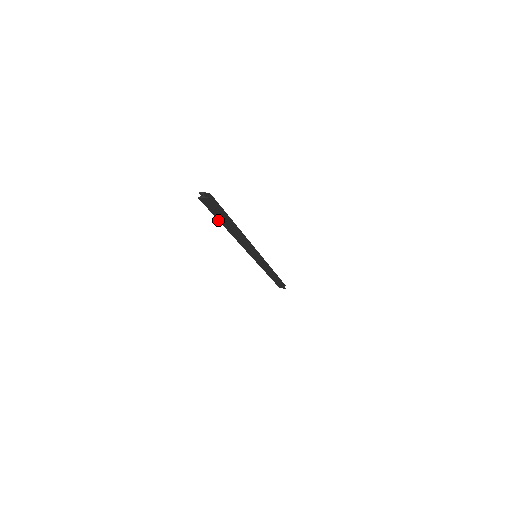
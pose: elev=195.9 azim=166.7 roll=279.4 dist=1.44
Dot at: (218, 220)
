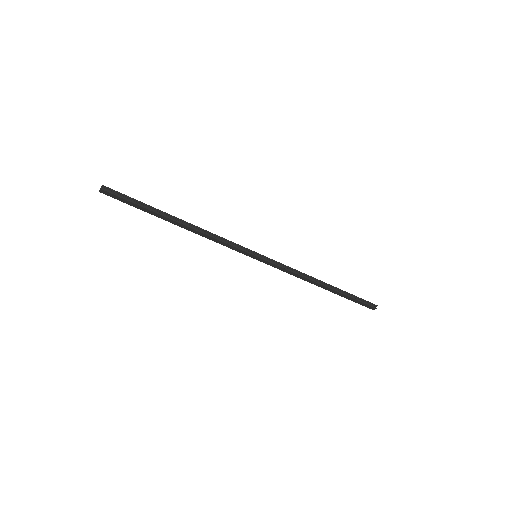
Dot at: (149, 213)
